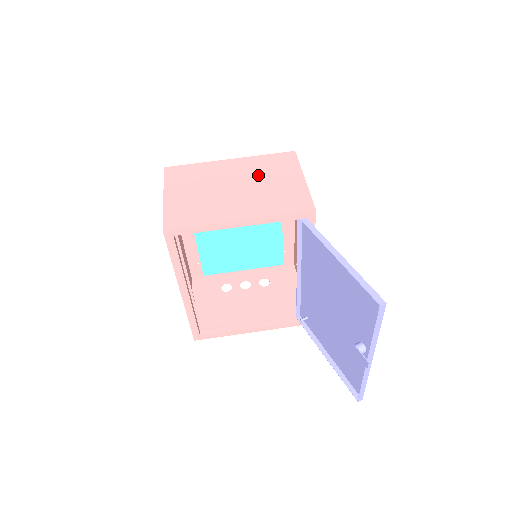
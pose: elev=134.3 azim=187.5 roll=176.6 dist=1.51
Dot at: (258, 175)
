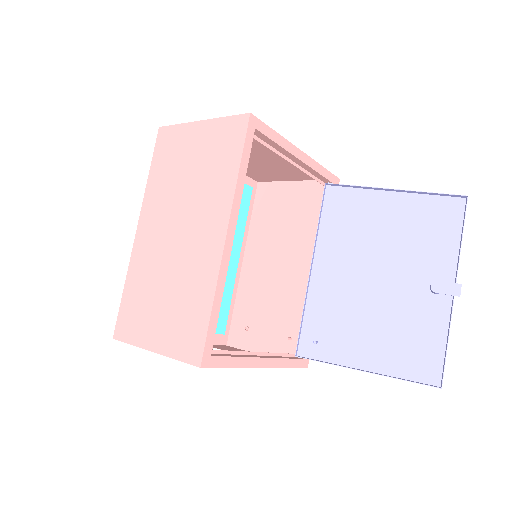
Dot at: (259, 165)
